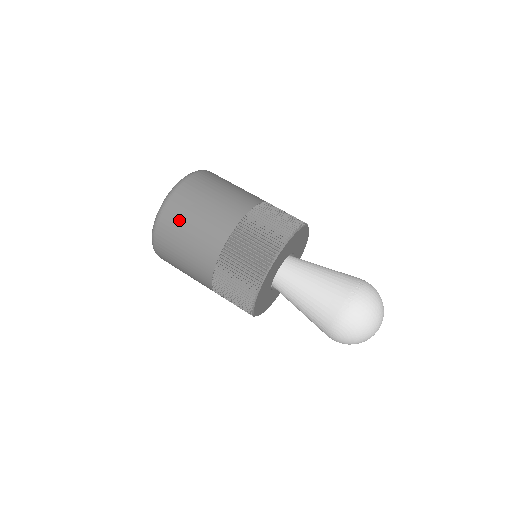
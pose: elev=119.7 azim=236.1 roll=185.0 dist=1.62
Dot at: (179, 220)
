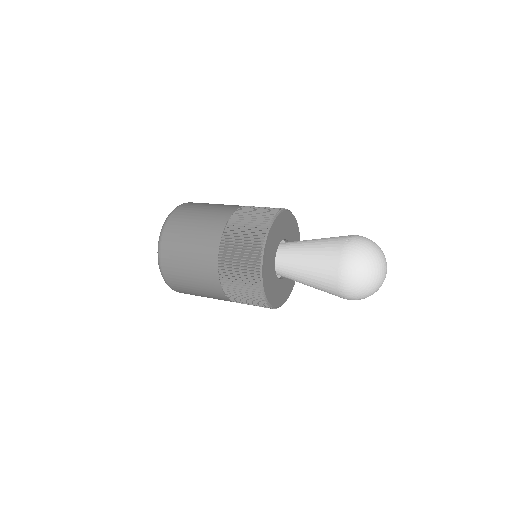
Dot at: (187, 214)
